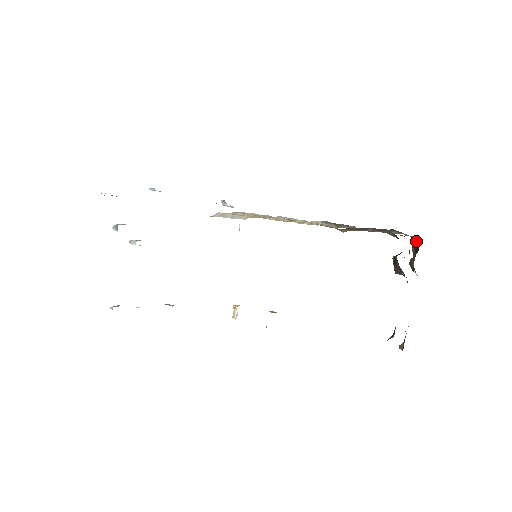
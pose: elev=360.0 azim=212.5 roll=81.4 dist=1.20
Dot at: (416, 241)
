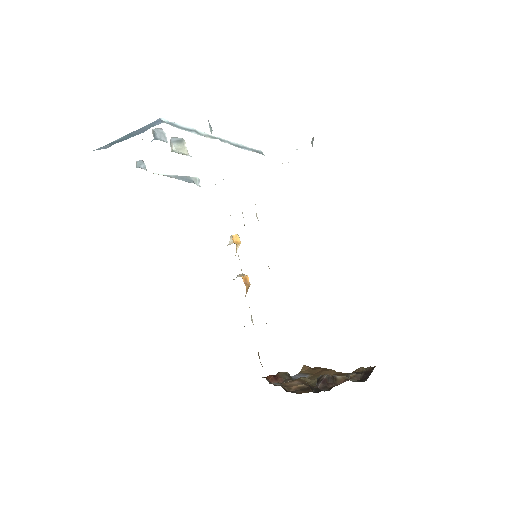
Dot at: occluded
